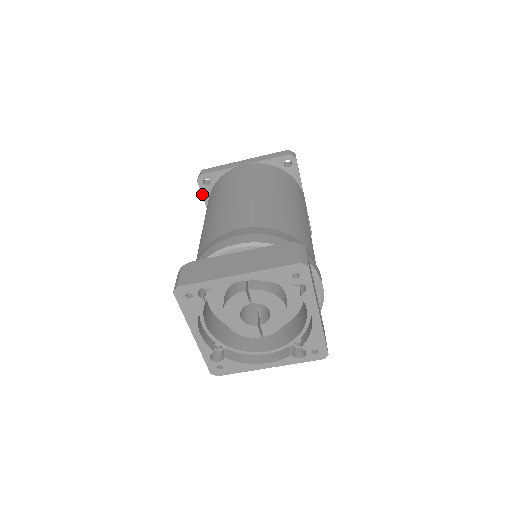
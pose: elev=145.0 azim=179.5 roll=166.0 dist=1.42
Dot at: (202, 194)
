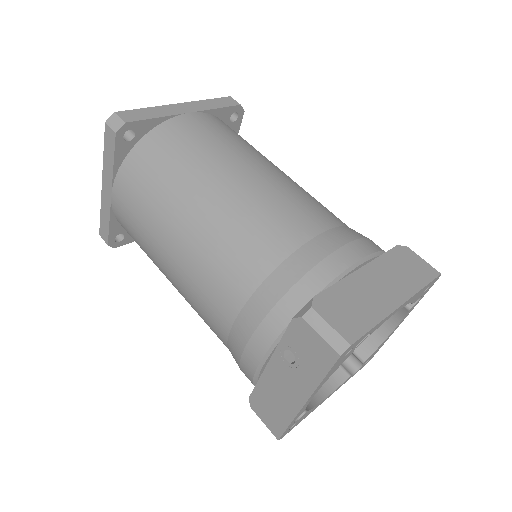
Dot at: (114, 155)
